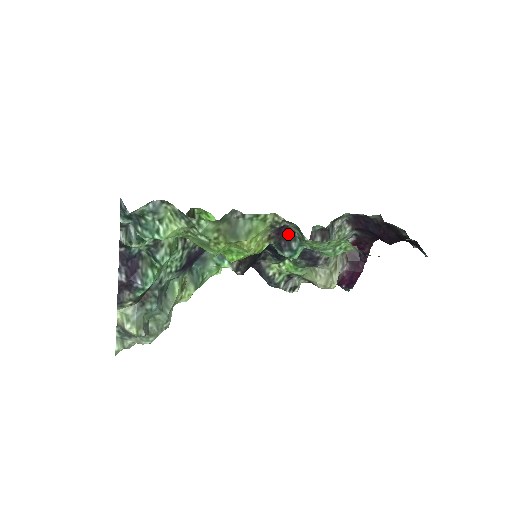
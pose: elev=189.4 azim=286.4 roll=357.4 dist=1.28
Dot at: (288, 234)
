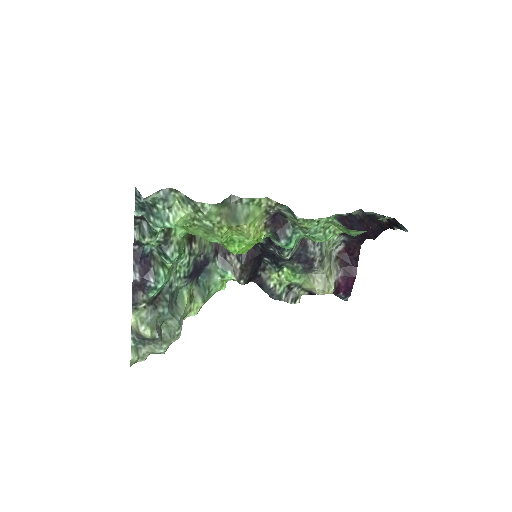
Dot at: (282, 222)
